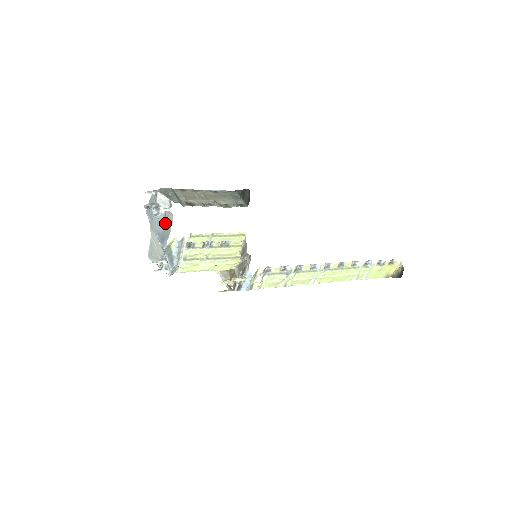
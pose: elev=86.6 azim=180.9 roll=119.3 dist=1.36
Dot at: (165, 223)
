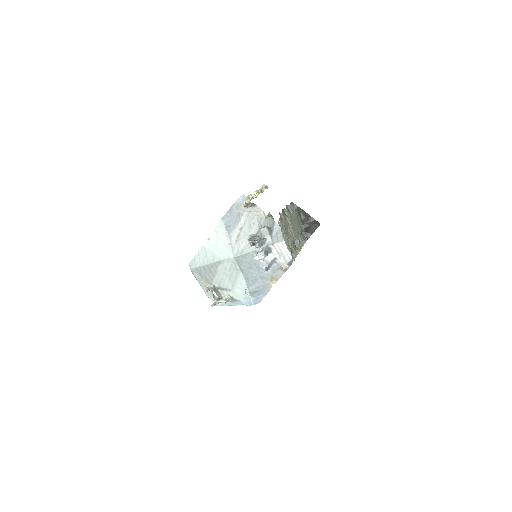
Dot at: (265, 273)
